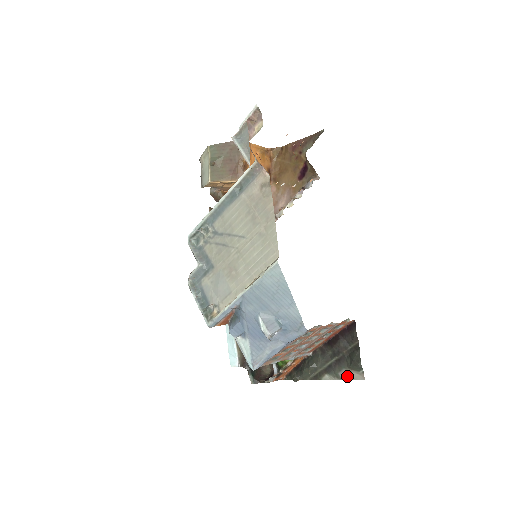
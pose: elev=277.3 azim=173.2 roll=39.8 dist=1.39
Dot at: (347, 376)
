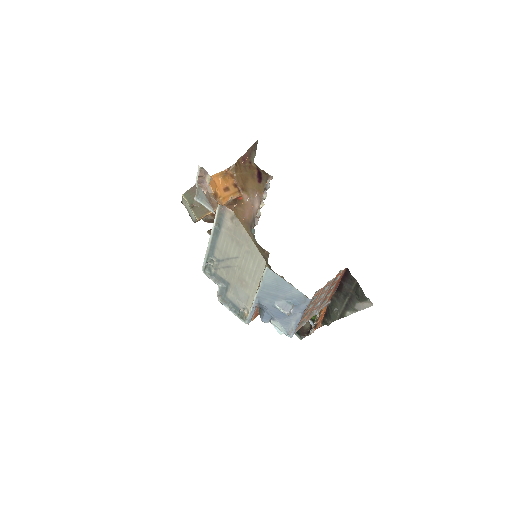
Dot at: (361, 307)
